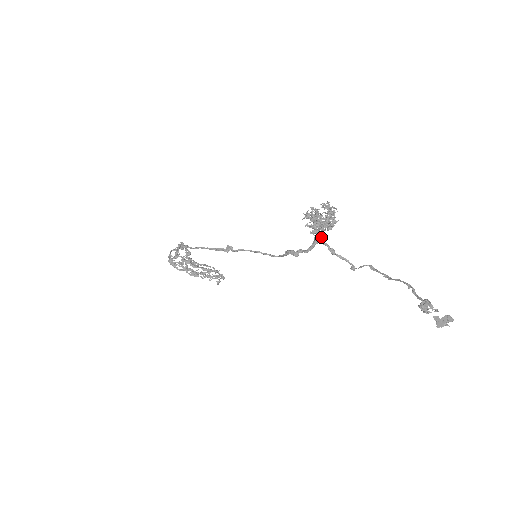
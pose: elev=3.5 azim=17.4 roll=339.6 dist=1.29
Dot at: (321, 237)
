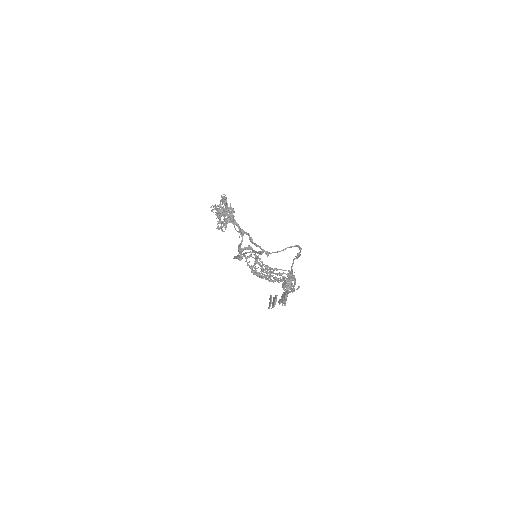
Dot at: (240, 229)
